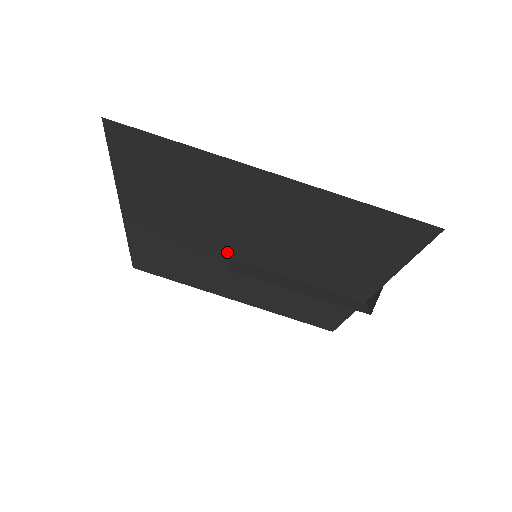
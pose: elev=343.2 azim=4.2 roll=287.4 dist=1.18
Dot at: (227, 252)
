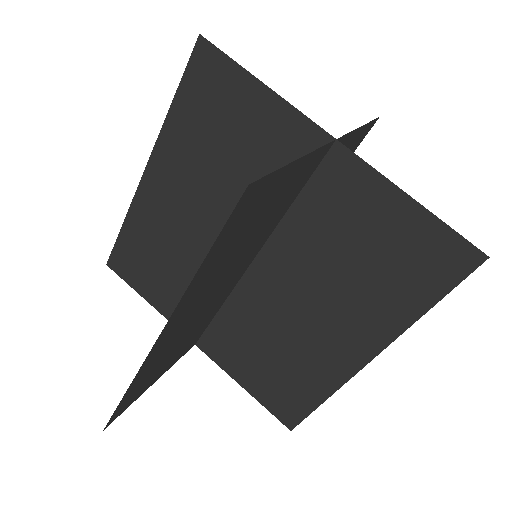
Dot at: (251, 286)
